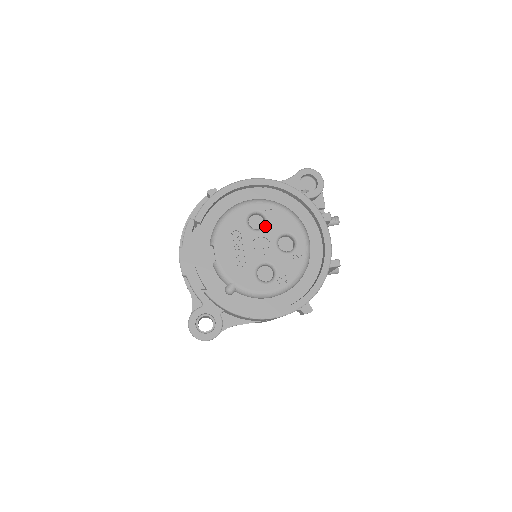
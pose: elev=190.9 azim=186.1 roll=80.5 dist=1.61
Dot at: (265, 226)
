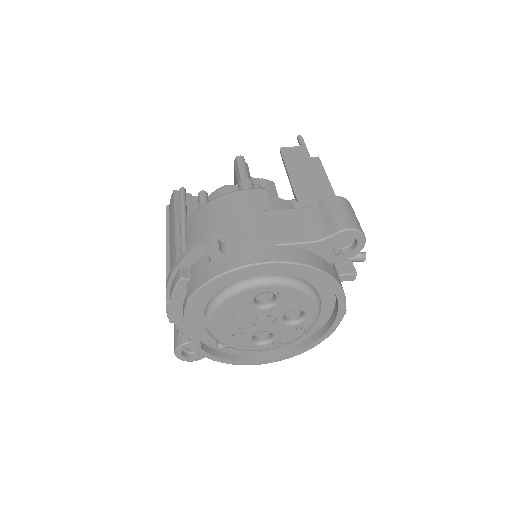
Dot at: (274, 305)
